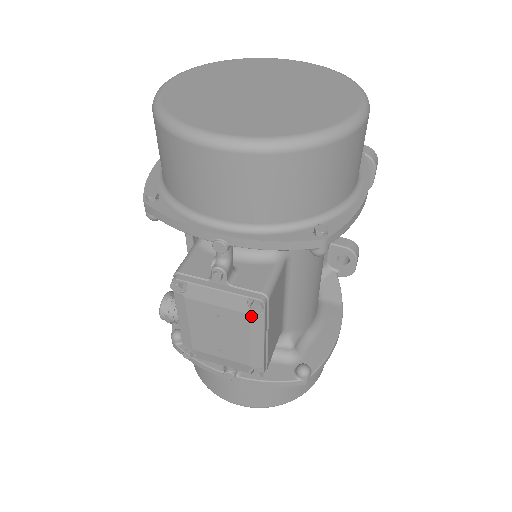
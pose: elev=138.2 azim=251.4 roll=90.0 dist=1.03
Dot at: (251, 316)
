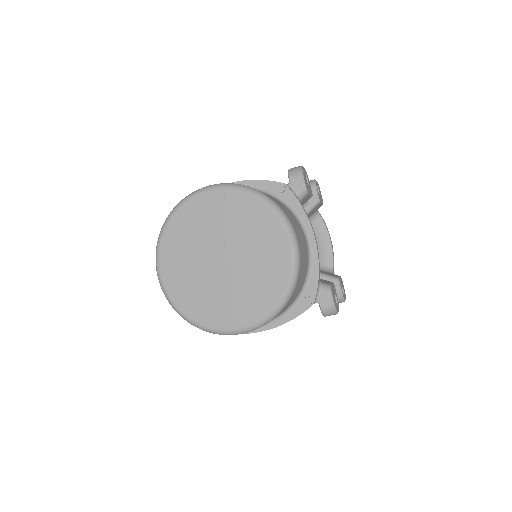
Dot at: occluded
